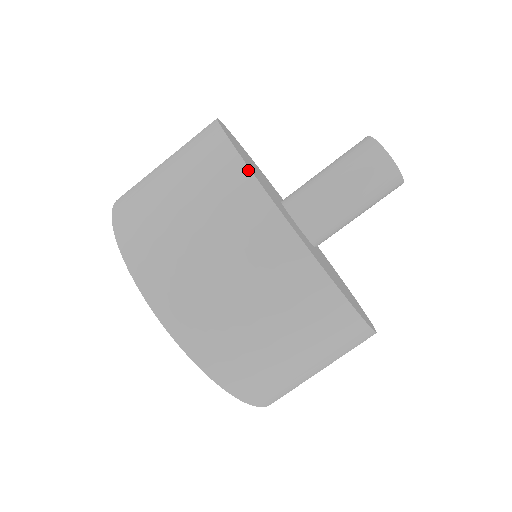
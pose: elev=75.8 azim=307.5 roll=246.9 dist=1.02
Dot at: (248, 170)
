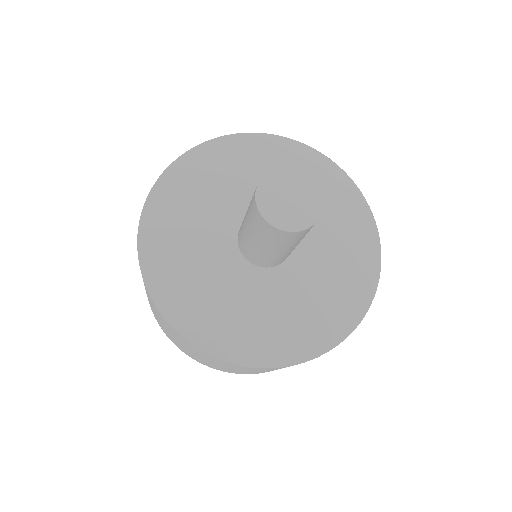
Dot at: (198, 349)
